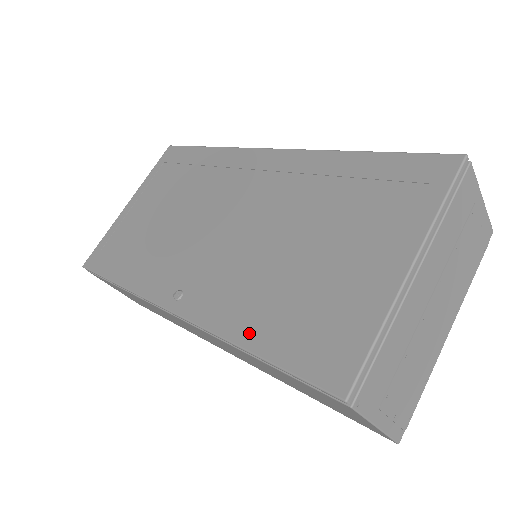
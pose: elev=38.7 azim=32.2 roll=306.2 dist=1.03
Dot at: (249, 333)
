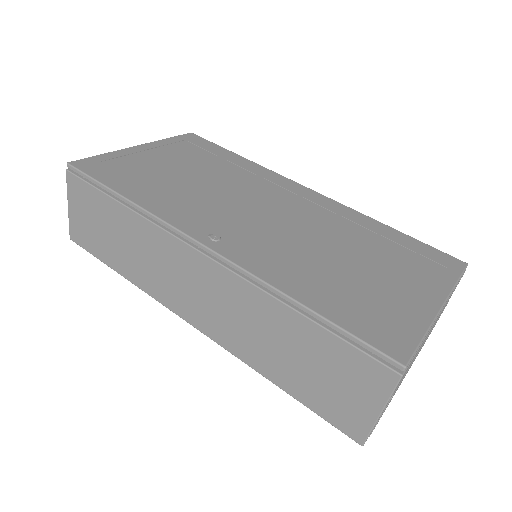
Dot at: (304, 293)
